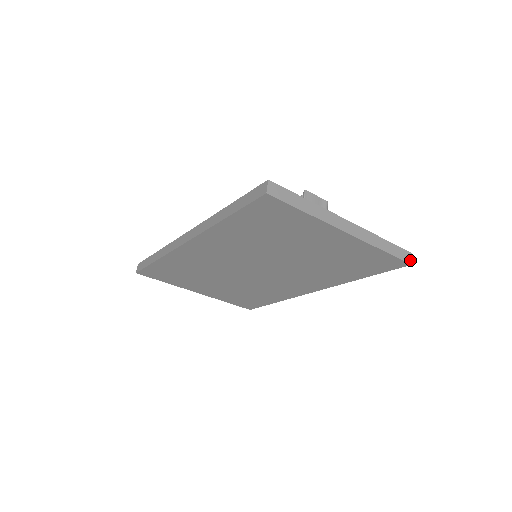
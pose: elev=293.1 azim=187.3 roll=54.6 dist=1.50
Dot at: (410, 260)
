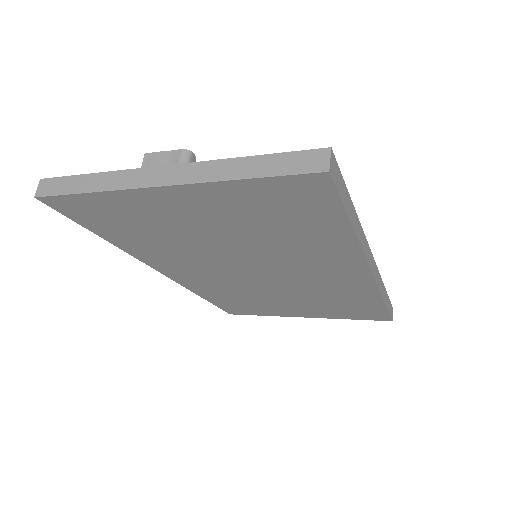
Dot at: (325, 164)
